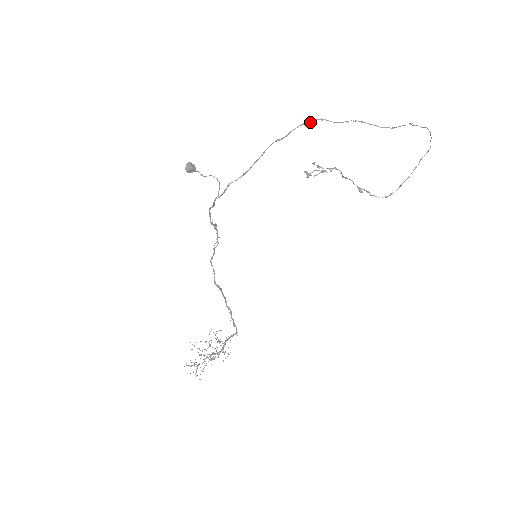
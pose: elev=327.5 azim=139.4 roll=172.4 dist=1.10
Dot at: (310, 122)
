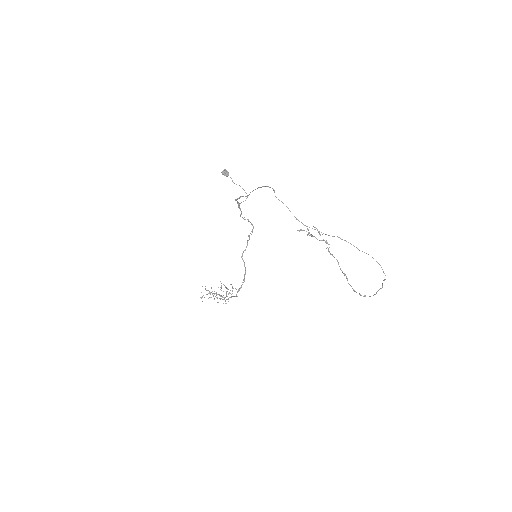
Dot at: occluded
